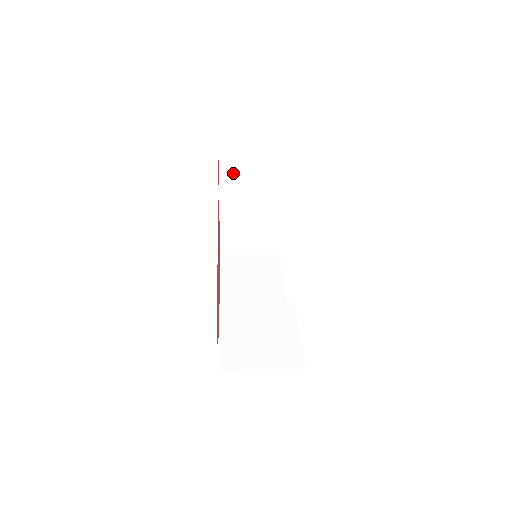
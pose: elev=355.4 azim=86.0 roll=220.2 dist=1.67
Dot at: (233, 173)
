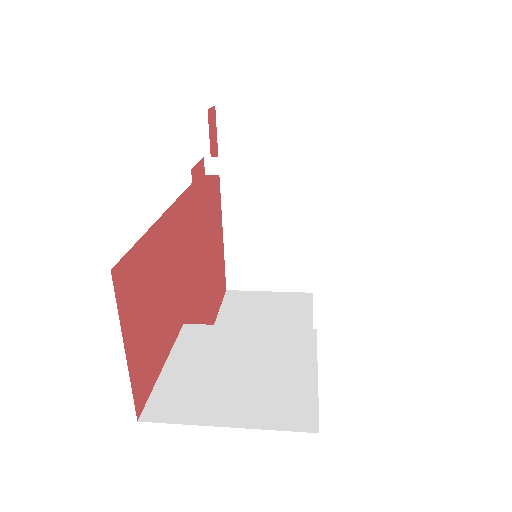
Dot at: occluded
